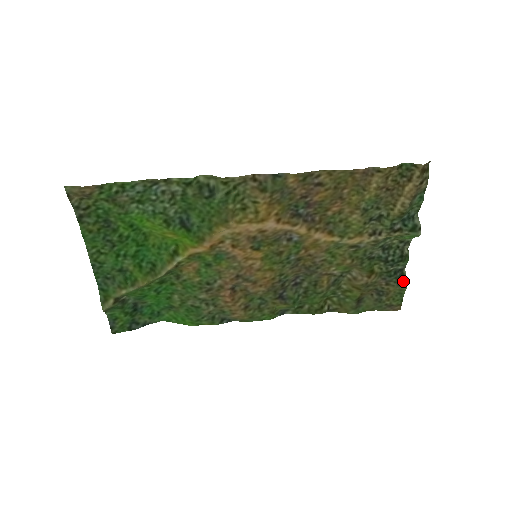
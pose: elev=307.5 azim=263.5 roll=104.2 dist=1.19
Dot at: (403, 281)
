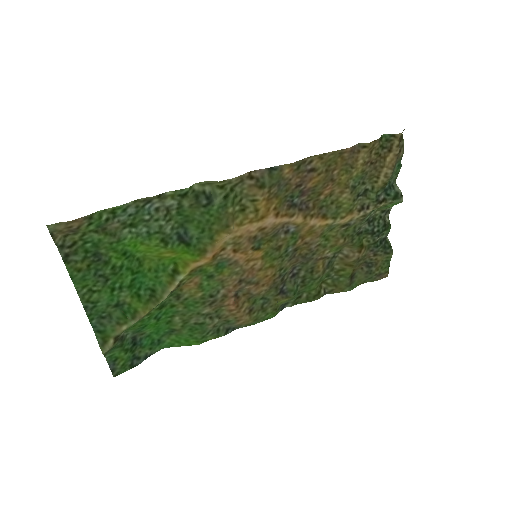
Dot at: (389, 248)
